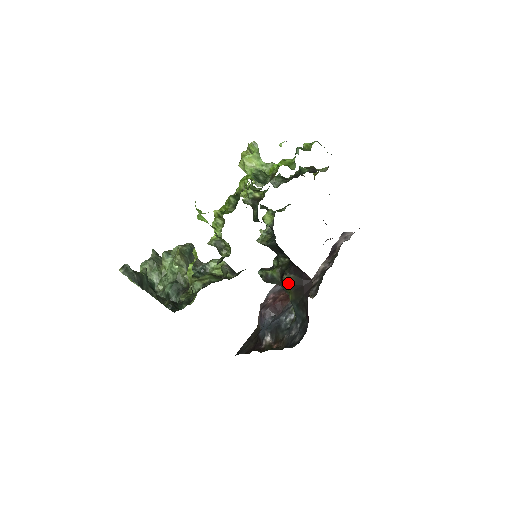
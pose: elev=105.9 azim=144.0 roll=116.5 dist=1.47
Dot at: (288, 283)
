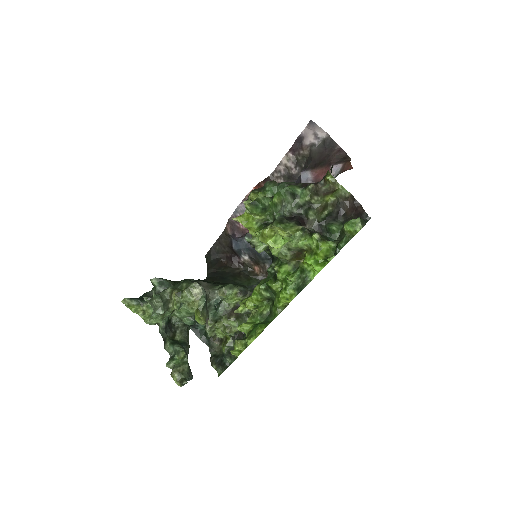
Dot at: occluded
